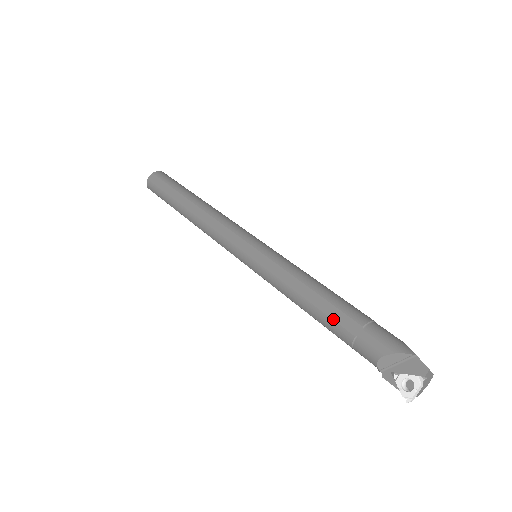
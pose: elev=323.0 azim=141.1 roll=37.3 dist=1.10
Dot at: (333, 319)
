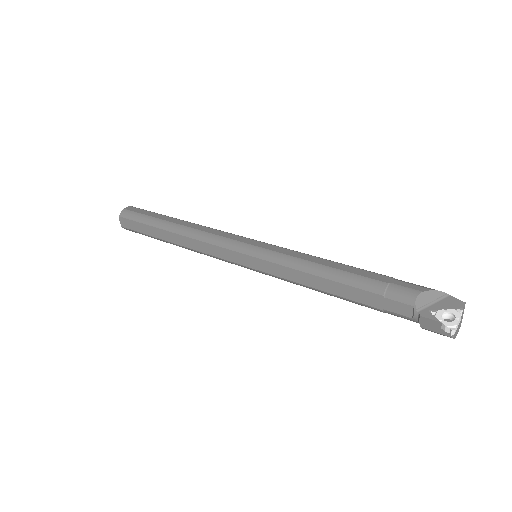
Dot at: (361, 275)
